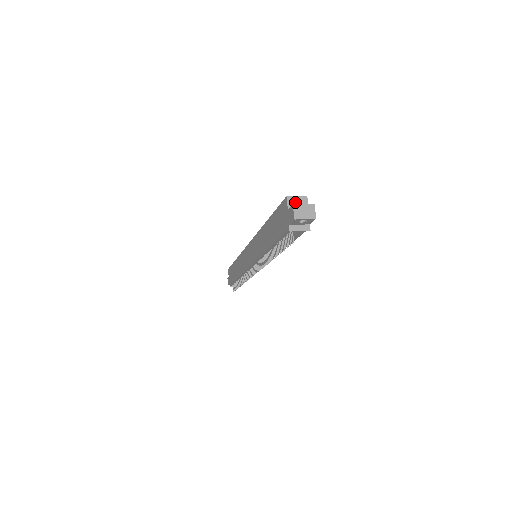
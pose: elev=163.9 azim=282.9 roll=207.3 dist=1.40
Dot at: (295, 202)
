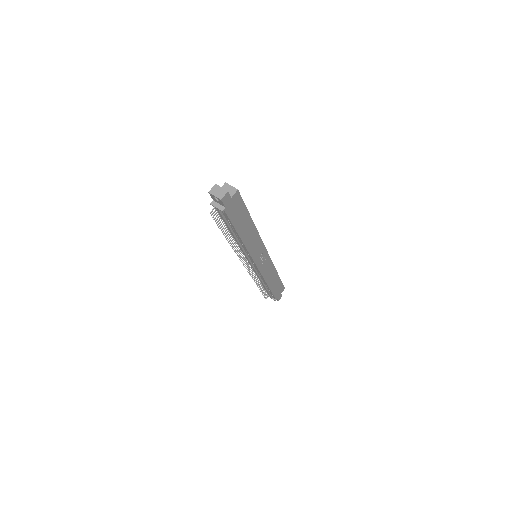
Dot at: (227, 188)
